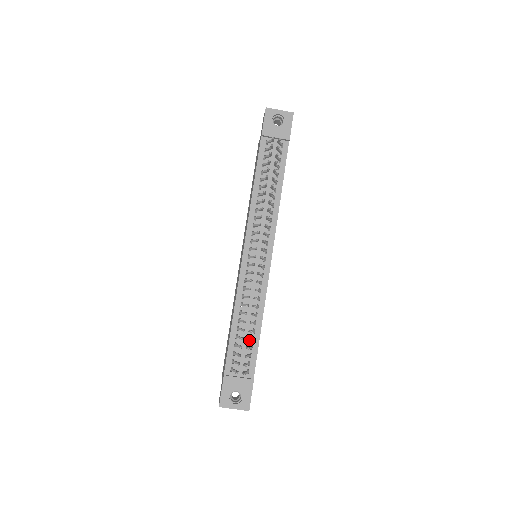
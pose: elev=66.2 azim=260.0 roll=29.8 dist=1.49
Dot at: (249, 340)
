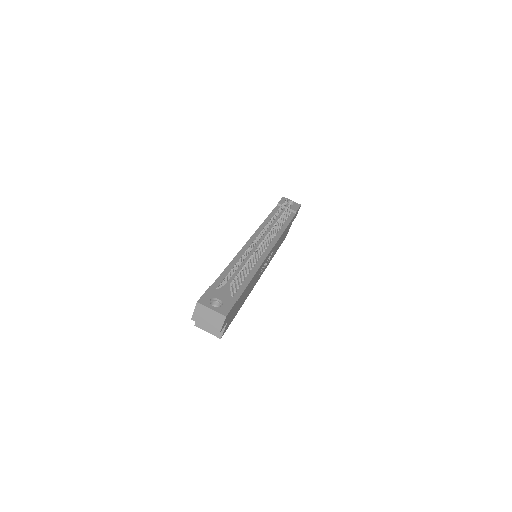
Dot at: occluded
